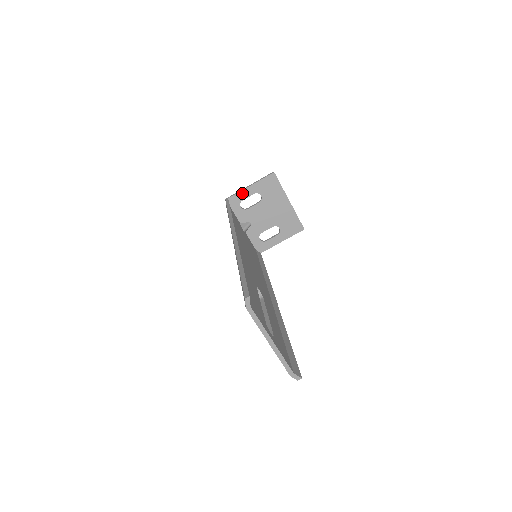
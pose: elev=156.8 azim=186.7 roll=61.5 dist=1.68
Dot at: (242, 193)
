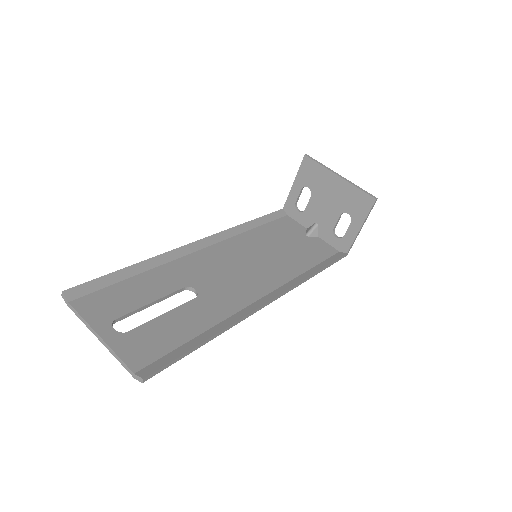
Dot at: (291, 196)
